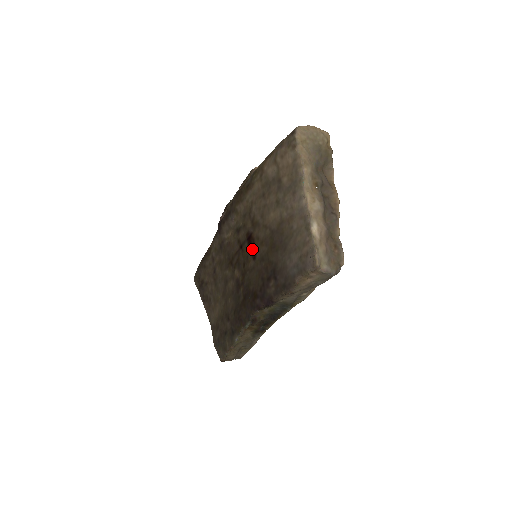
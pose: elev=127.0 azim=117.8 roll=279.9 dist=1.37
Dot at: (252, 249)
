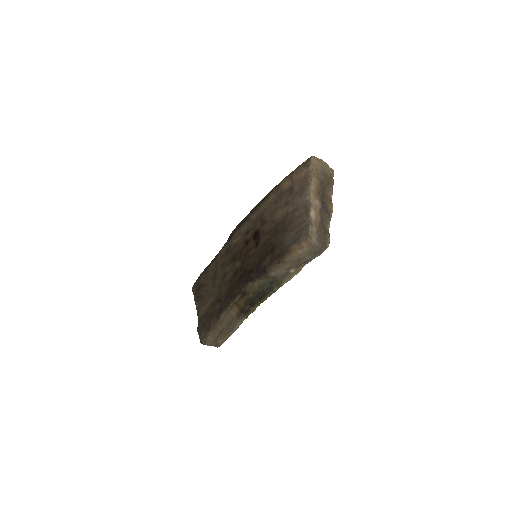
Dot at: (256, 241)
